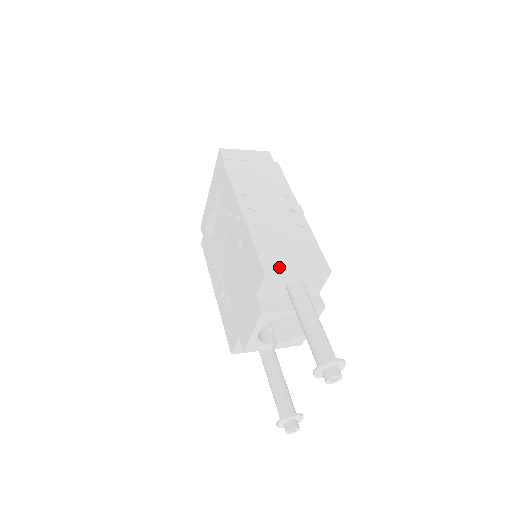
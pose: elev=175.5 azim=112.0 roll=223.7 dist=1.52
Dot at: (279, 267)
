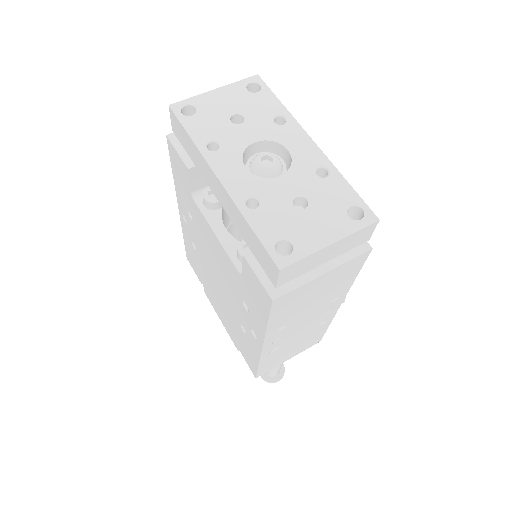
Dot at: (273, 367)
